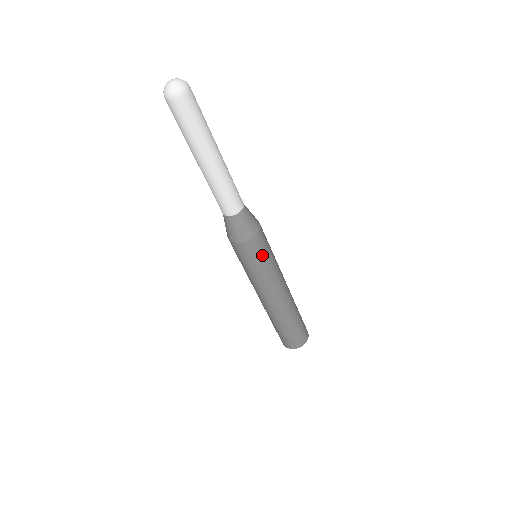
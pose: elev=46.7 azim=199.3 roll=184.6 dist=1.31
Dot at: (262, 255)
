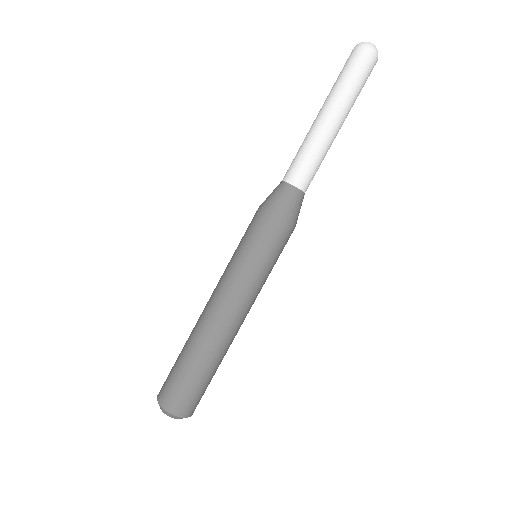
Dot at: (279, 254)
